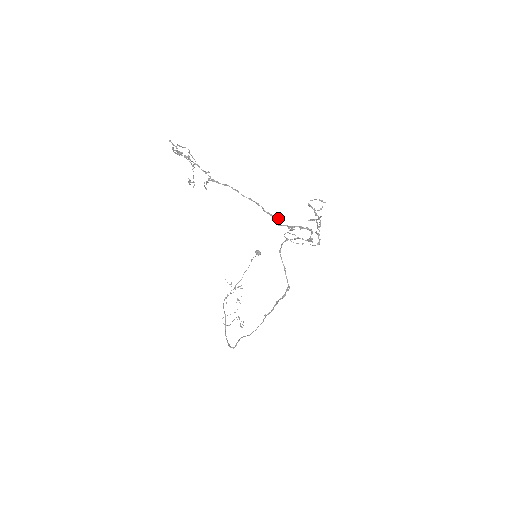
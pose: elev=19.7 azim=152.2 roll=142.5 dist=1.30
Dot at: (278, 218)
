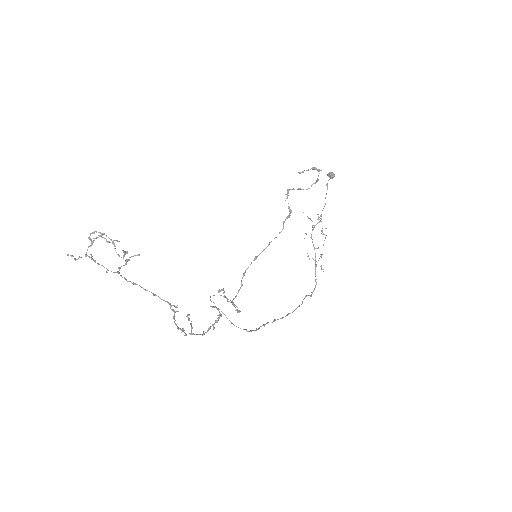
Dot at: (175, 307)
